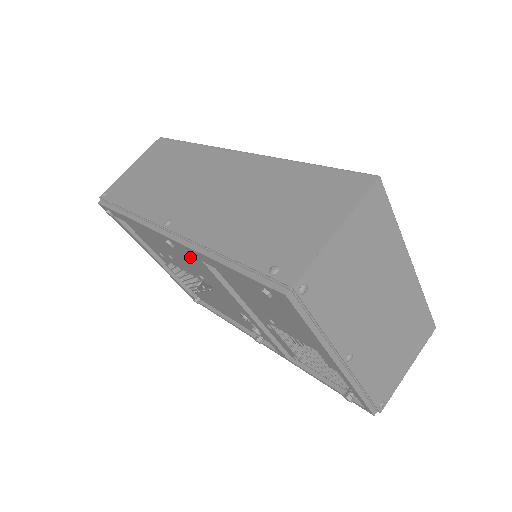
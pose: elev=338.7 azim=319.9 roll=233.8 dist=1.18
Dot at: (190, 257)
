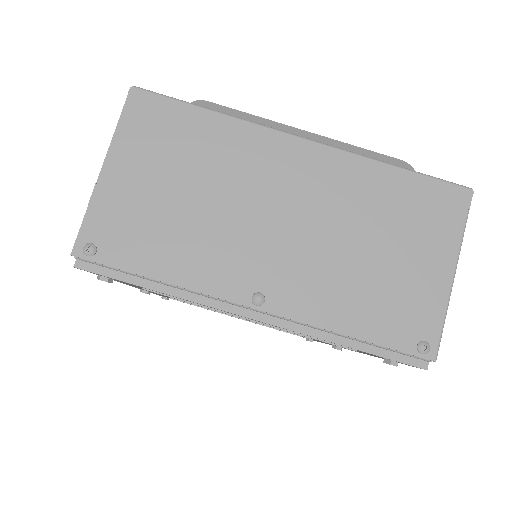
Dot at: occluded
